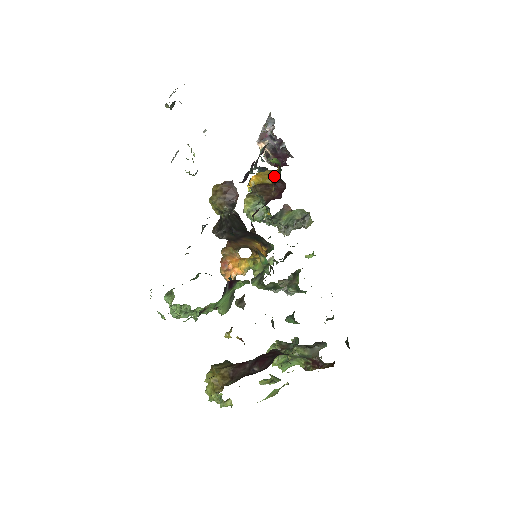
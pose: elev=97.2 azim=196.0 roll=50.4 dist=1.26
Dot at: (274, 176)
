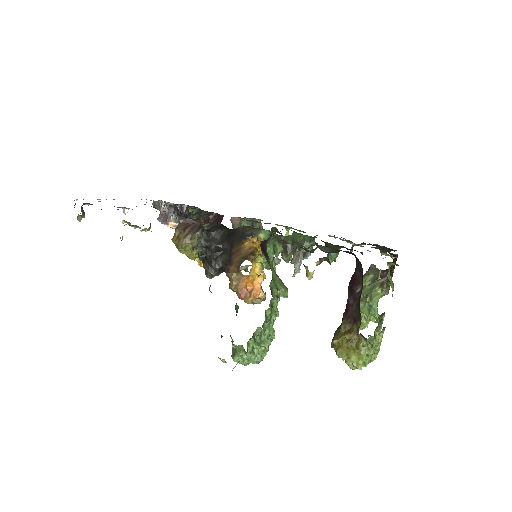
Dot at: occluded
